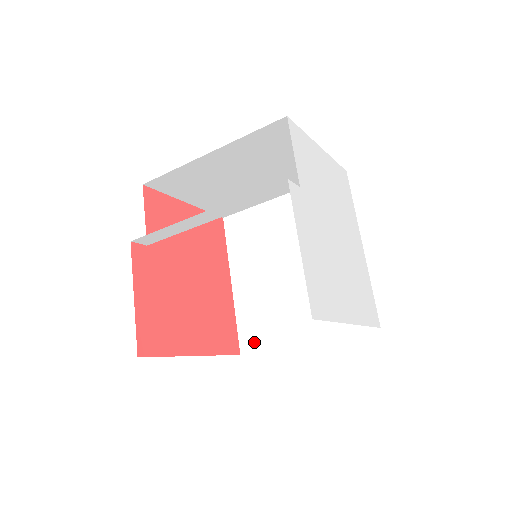
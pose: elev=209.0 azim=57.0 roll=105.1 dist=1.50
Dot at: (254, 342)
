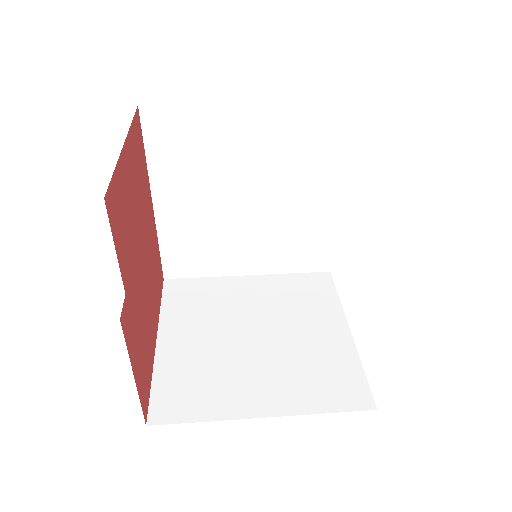
Dot at: (184, 270)
